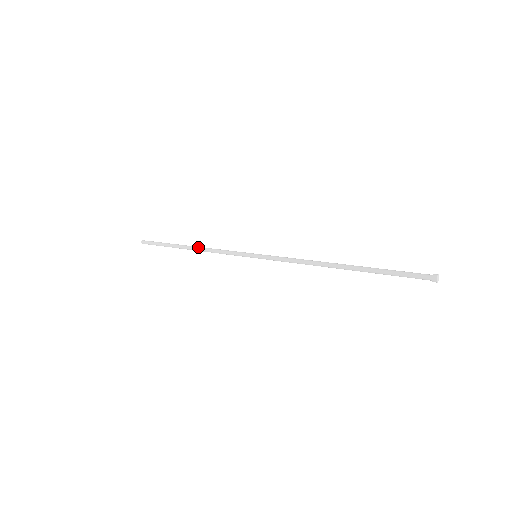
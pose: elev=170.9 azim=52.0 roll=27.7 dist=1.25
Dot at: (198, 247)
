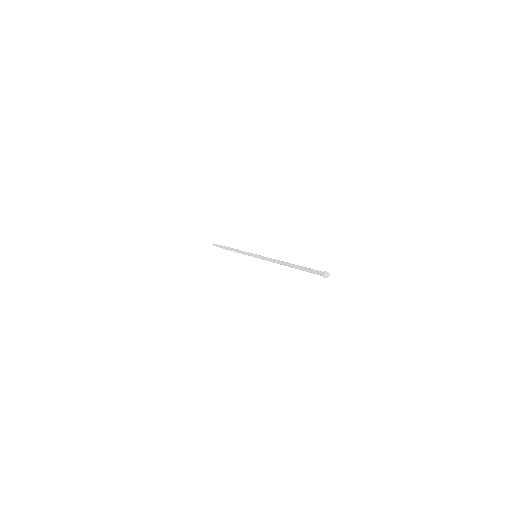
Dot at: (233, 249)
